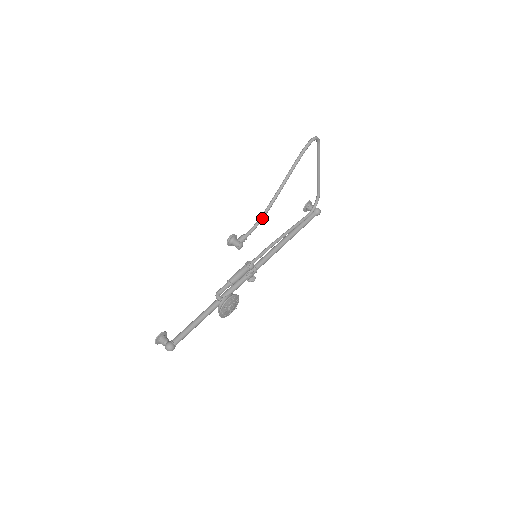
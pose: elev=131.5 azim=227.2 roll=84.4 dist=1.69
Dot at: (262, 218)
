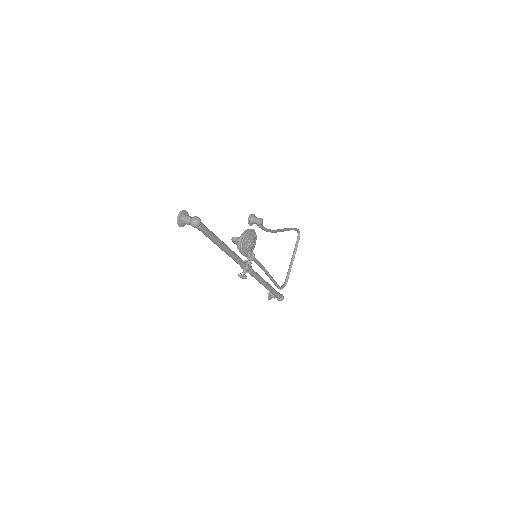
Dot at: (271, 230)
